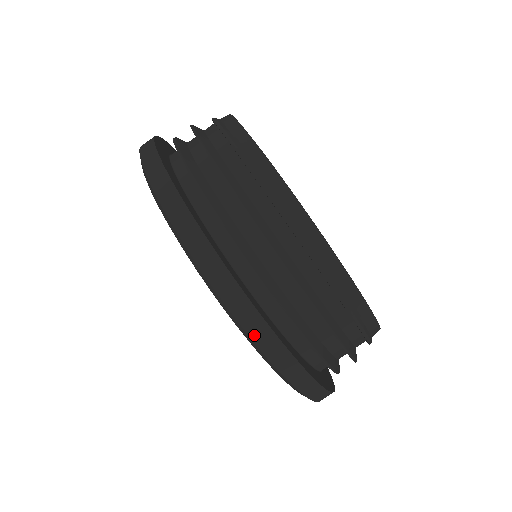
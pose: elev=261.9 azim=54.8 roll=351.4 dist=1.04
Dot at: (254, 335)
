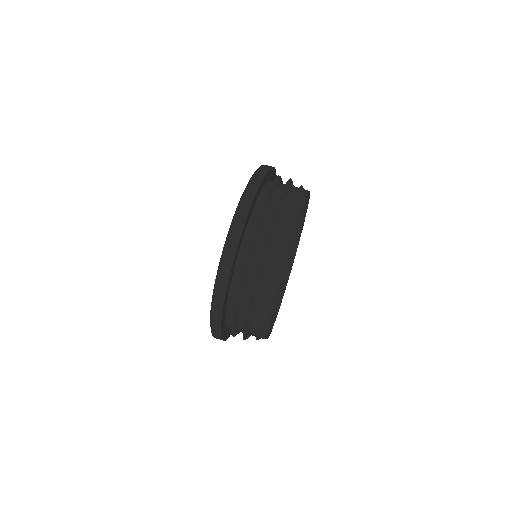
Dot at: (253, 180)
